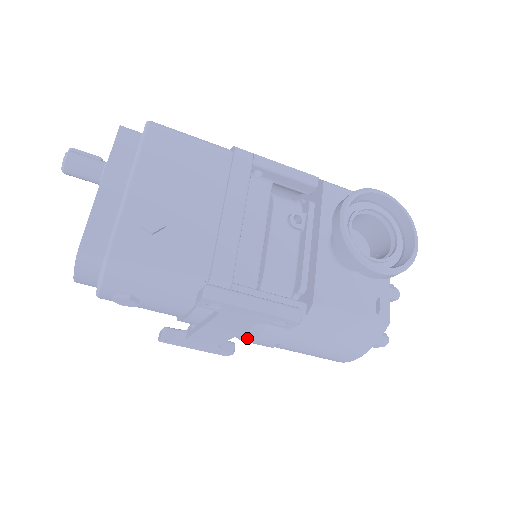
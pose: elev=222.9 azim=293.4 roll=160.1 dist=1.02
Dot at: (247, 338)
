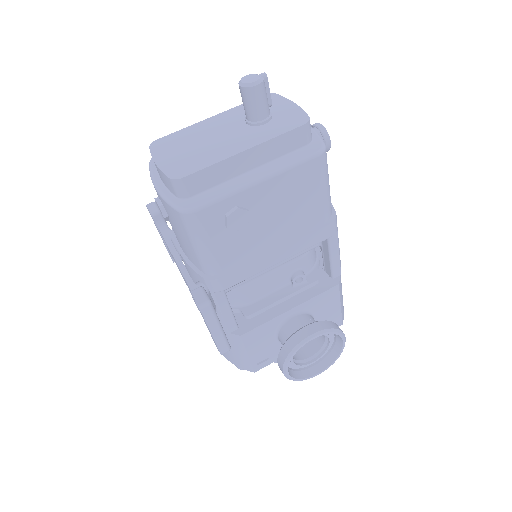
Dot at: occluded
